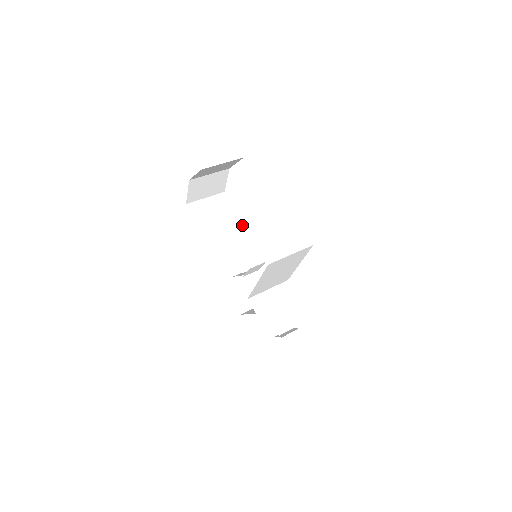
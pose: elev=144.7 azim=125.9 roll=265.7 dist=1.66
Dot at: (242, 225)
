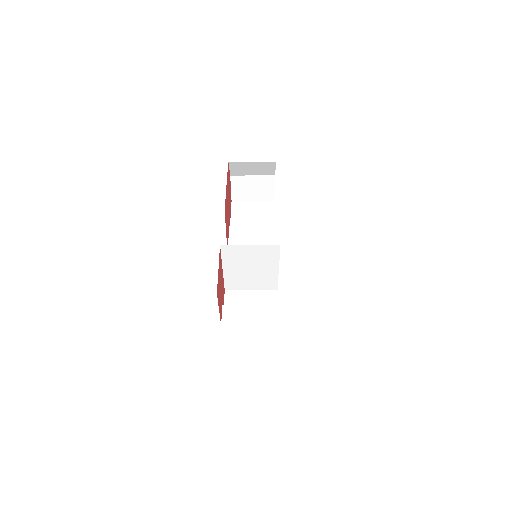
Dot at: (263, 228)
